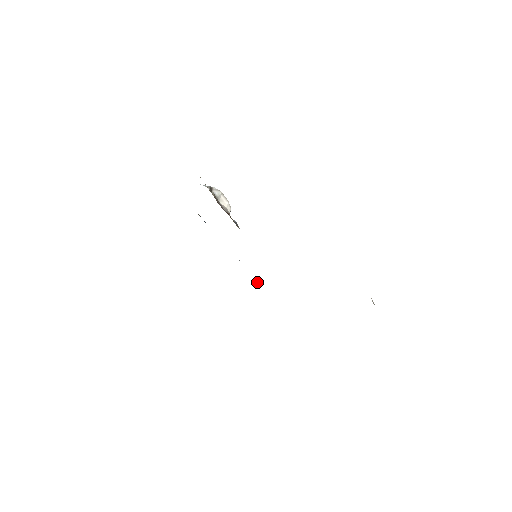
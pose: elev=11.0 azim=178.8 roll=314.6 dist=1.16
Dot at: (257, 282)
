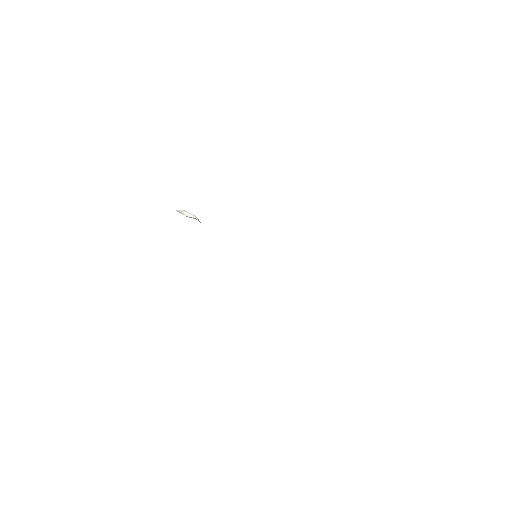
Dot at: occluded
